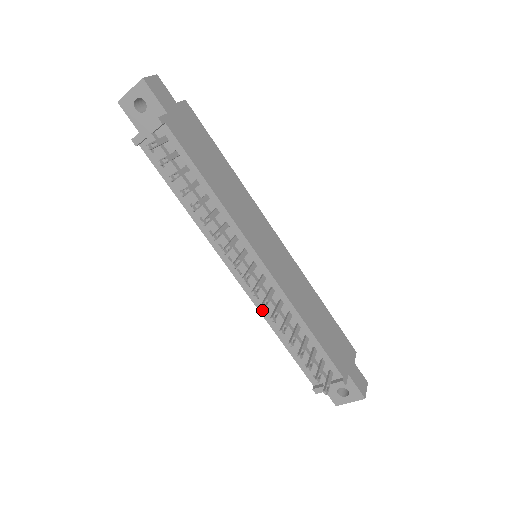
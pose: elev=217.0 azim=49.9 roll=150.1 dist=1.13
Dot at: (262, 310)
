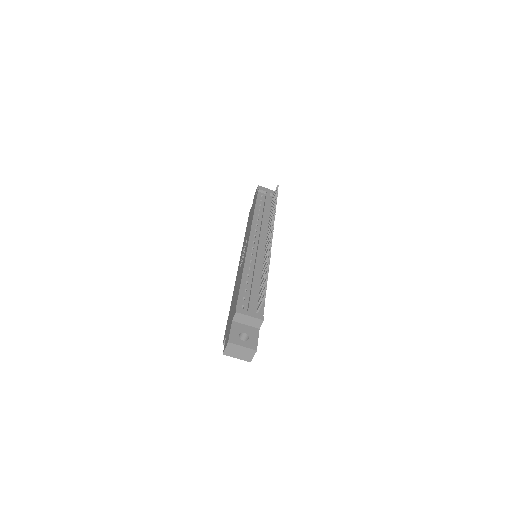
Dot at: (247, 260)
